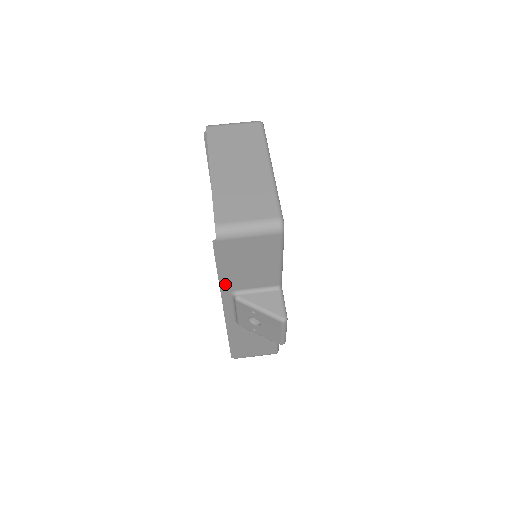
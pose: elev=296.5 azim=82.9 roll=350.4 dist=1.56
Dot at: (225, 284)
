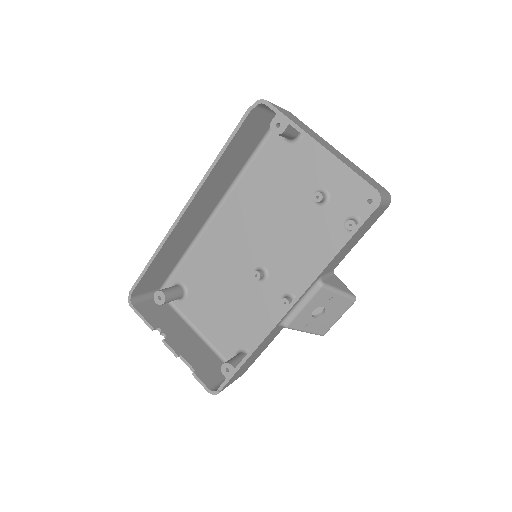
Dot at: (327, 267)
